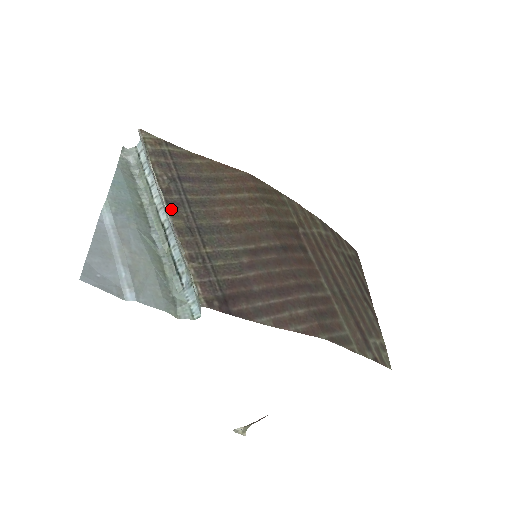
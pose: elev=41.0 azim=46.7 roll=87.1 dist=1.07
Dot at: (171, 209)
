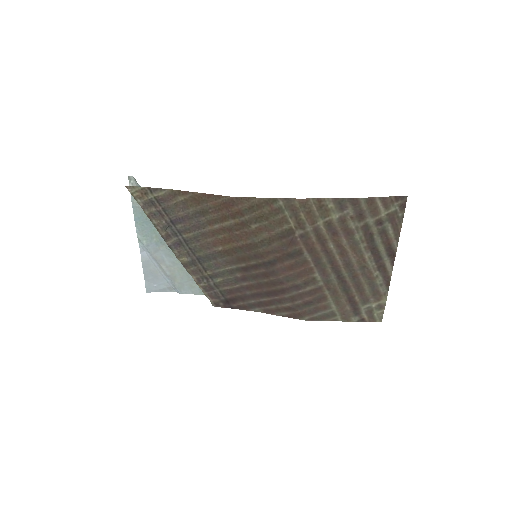
Dot at: (174, 251)
